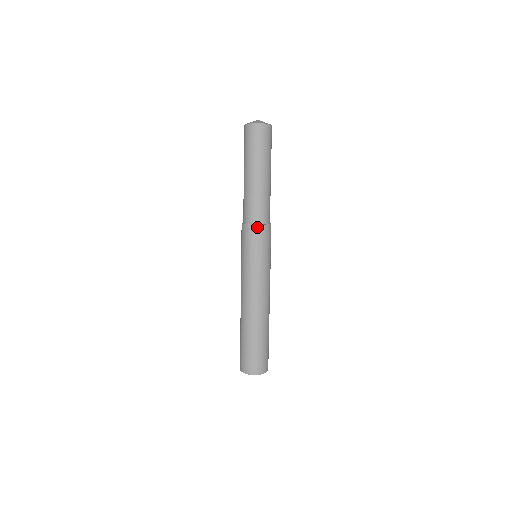
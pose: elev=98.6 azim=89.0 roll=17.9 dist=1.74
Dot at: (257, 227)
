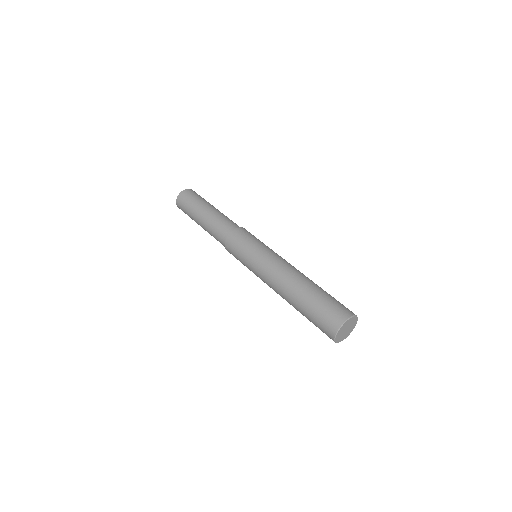
Dot at: (237, 229)
